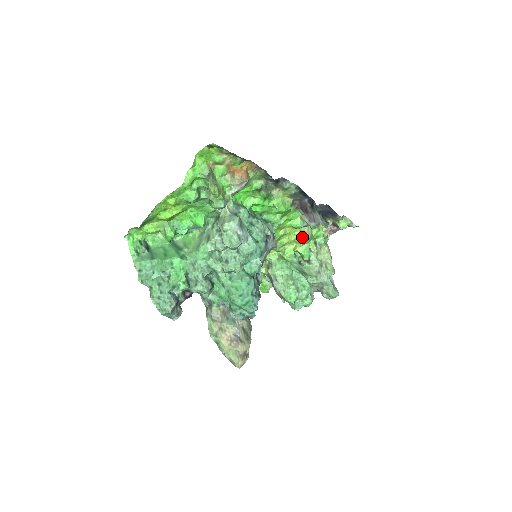
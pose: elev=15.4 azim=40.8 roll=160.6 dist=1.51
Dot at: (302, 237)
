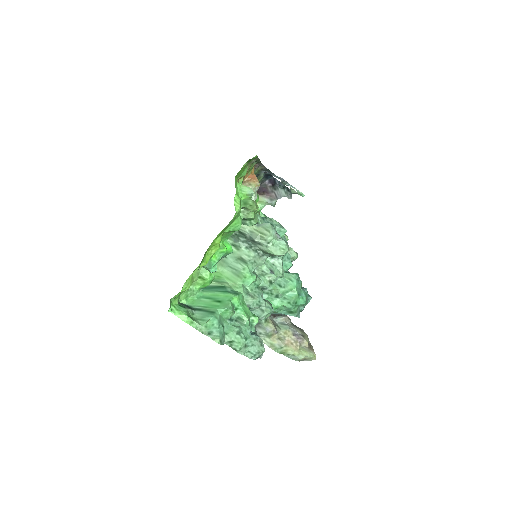
Dot at: occluded
